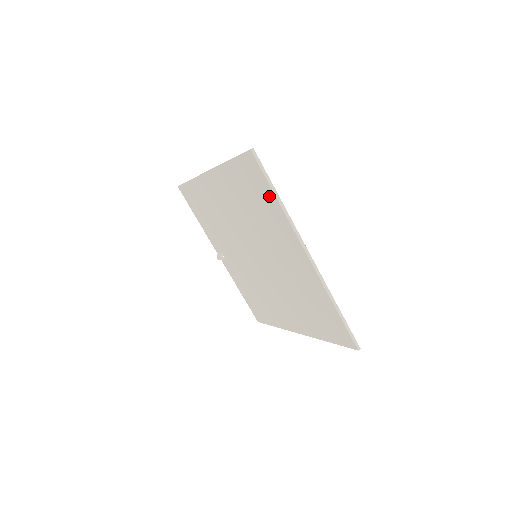
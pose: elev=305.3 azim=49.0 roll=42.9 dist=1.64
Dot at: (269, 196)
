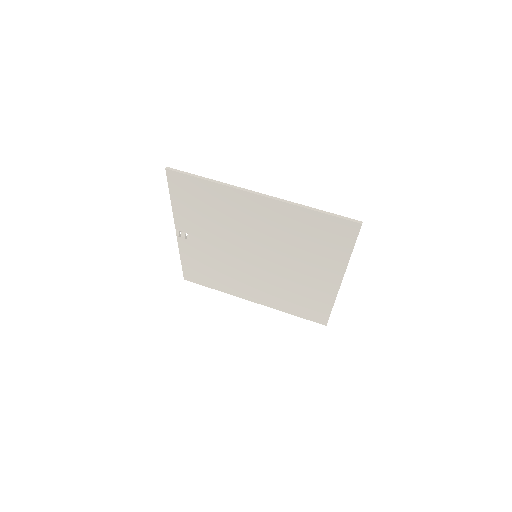
Dot at: (344, 248)
